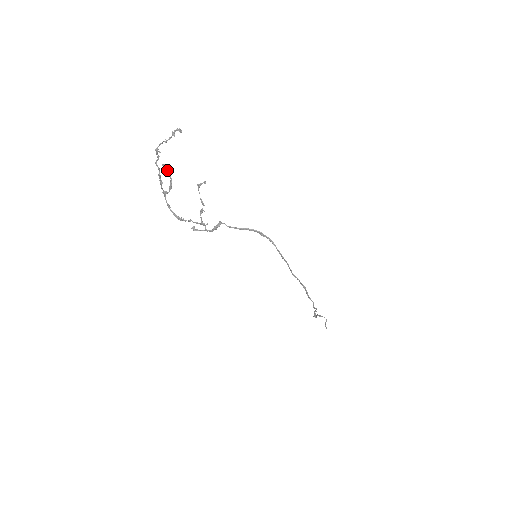
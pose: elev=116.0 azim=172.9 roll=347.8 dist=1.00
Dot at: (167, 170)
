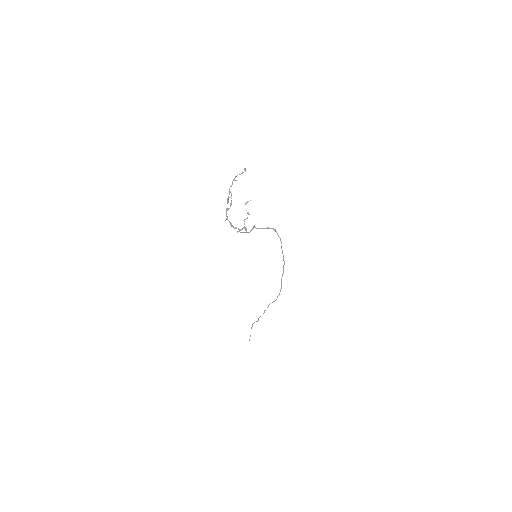
Dot at: occluded
